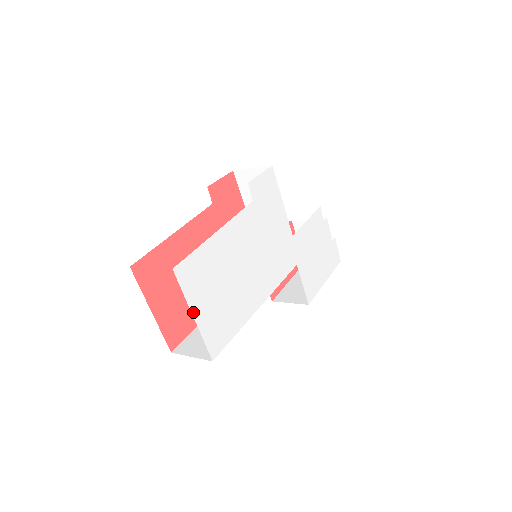
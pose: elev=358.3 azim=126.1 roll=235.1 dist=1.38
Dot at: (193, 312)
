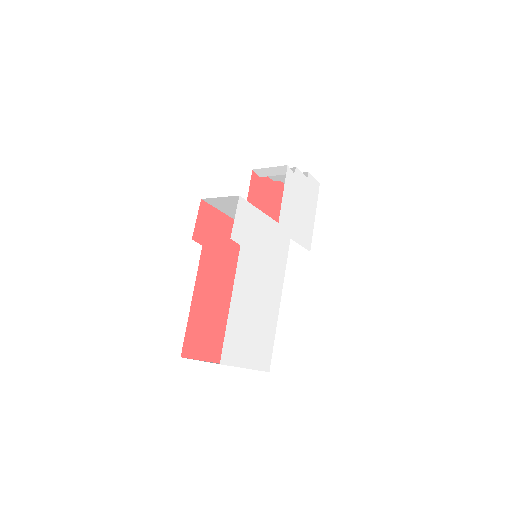
Dot at: (244, 366)
